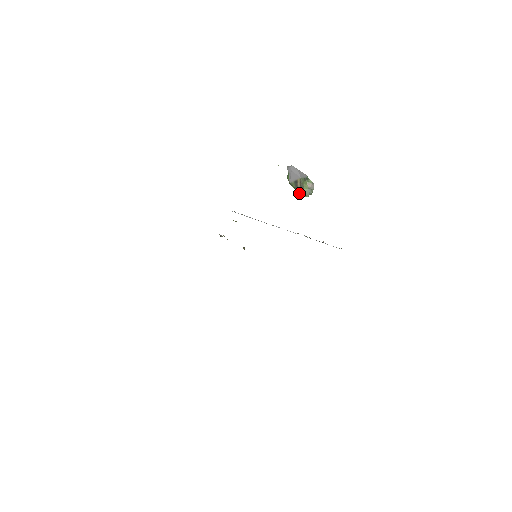
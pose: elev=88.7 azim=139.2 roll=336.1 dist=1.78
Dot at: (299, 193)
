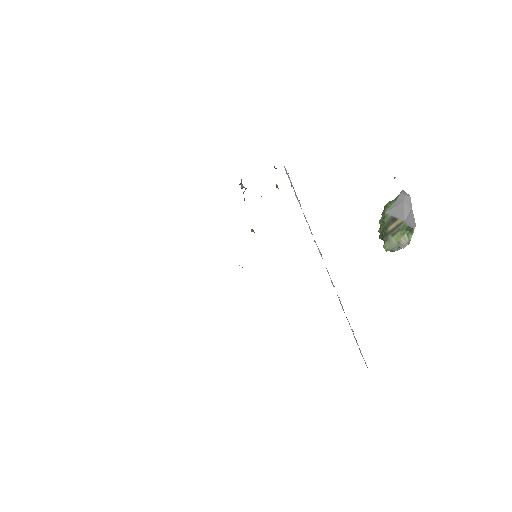
Dot at: (381, 235)
